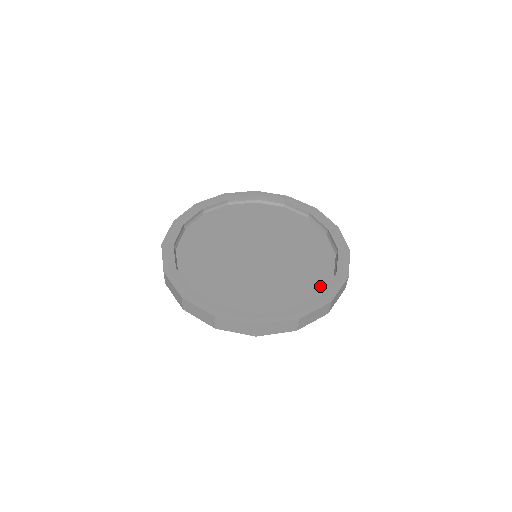
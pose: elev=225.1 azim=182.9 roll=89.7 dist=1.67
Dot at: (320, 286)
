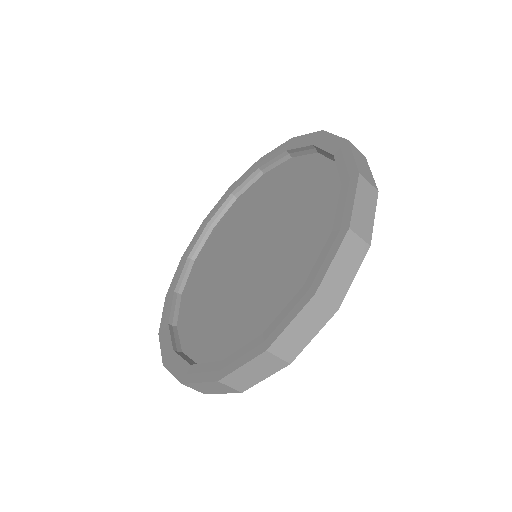
Dot at: occluded
